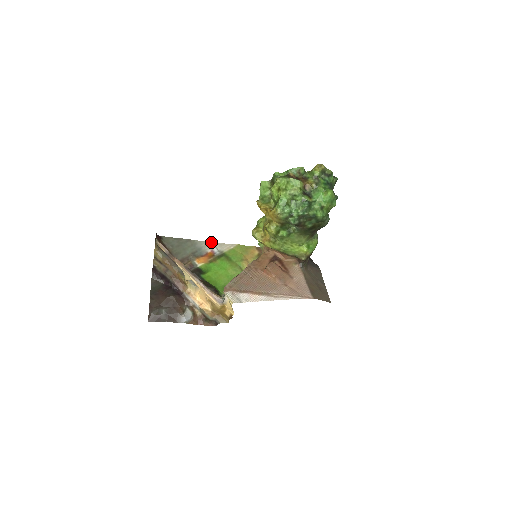
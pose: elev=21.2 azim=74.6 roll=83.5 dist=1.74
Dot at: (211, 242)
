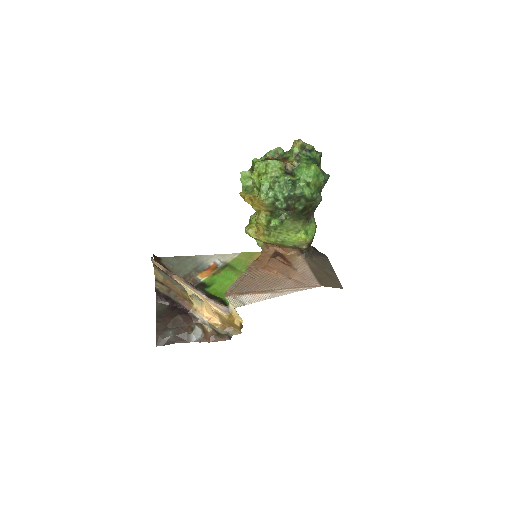
Dot at: (213, 255)
